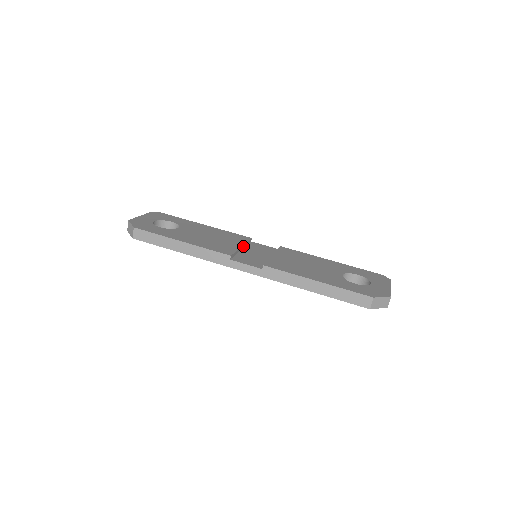
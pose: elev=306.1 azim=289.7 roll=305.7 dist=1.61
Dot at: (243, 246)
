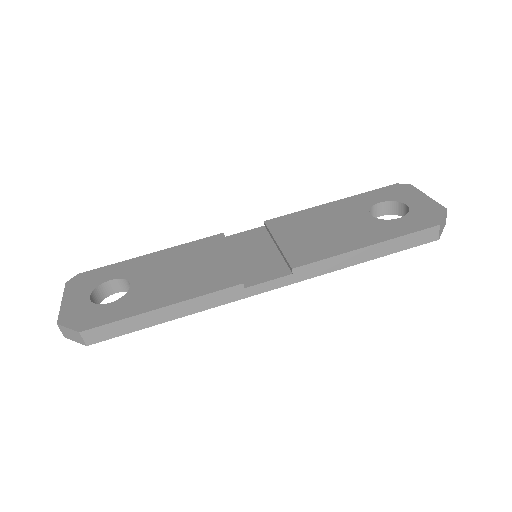
Dot at: (231, 254)
